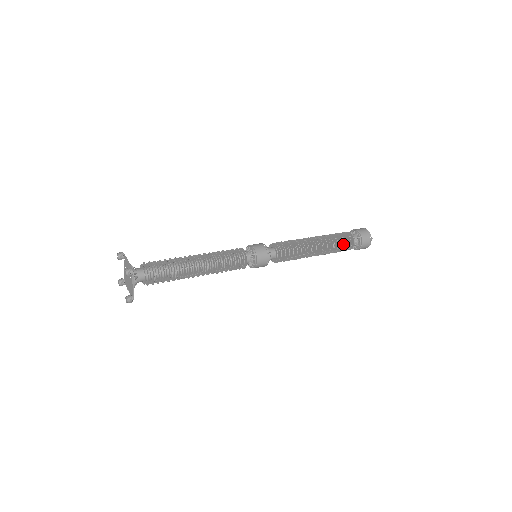
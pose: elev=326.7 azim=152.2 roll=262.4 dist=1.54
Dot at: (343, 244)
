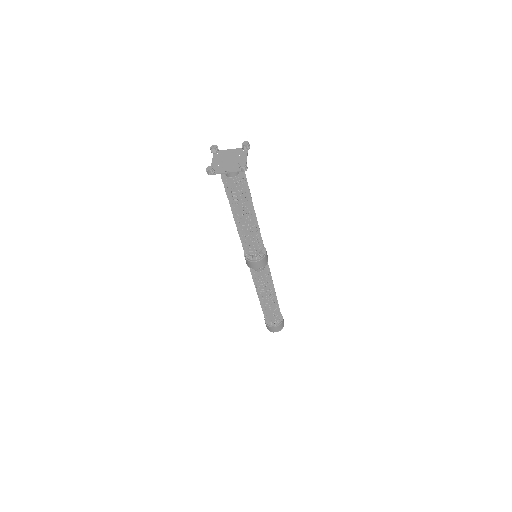
Dot at: (278, 306)
